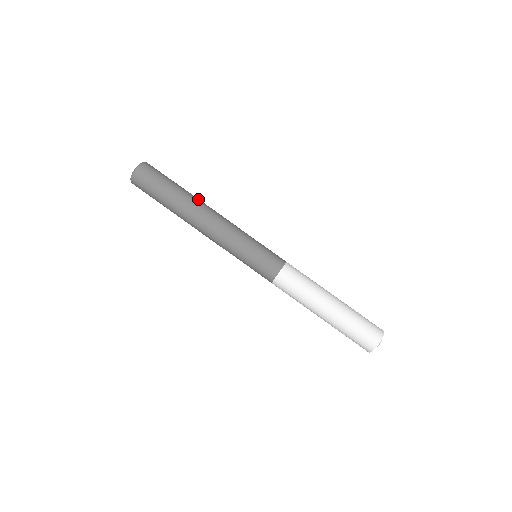
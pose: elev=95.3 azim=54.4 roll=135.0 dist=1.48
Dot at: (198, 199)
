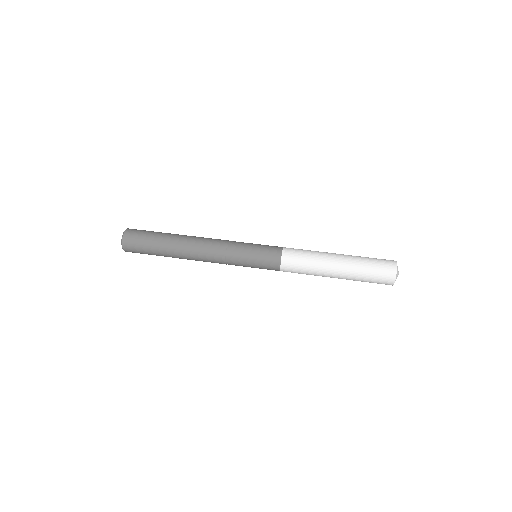
Dot at: occluded
